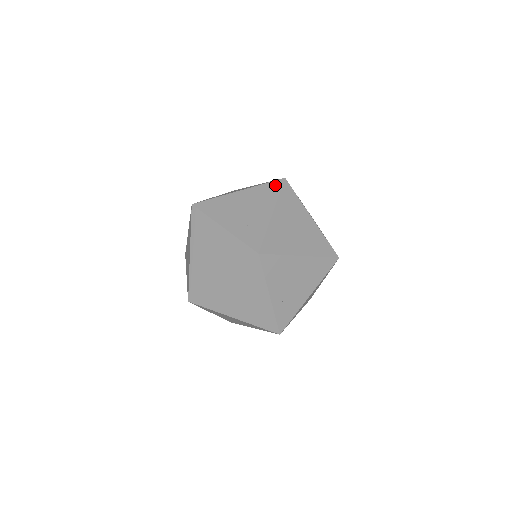
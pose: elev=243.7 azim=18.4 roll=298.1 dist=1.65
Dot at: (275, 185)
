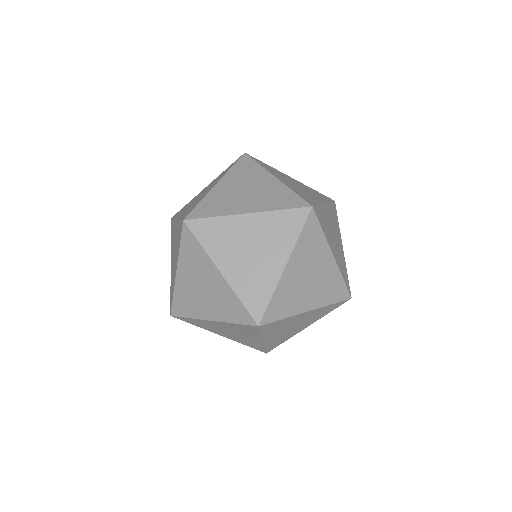
Dot at: (187, 238)
